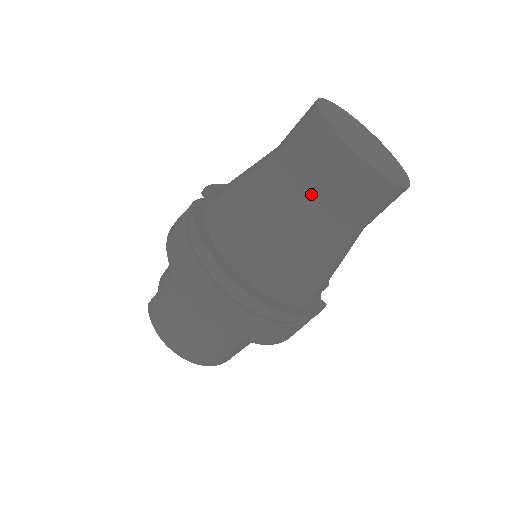
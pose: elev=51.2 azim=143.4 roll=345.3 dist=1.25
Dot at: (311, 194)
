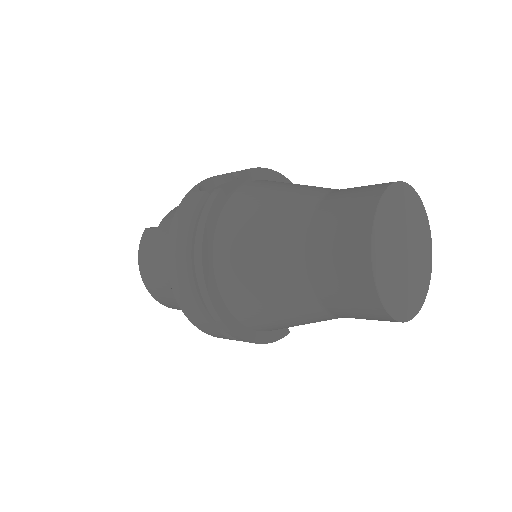
Dot at: (316, 277)
